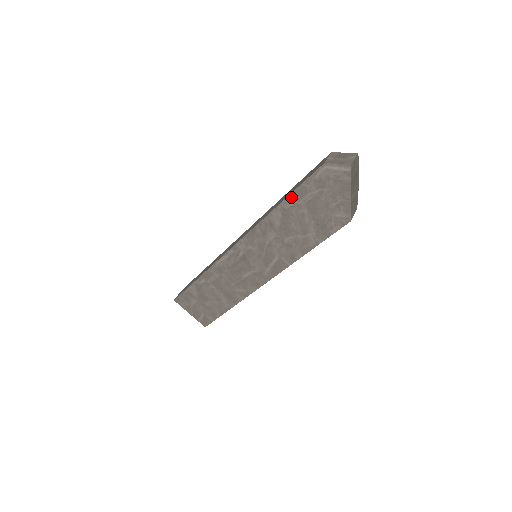
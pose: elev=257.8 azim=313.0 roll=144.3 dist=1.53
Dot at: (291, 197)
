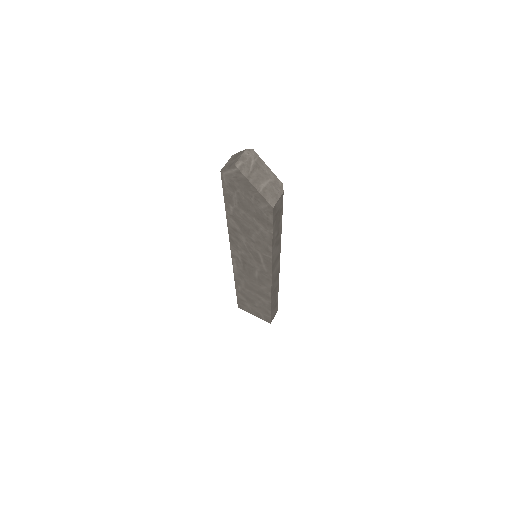
Dot at: (227, 205)
